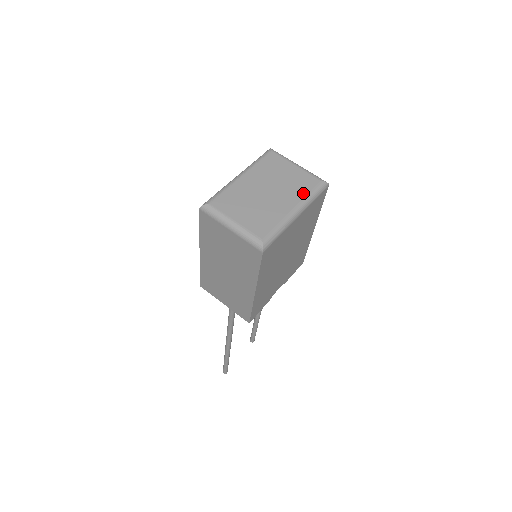
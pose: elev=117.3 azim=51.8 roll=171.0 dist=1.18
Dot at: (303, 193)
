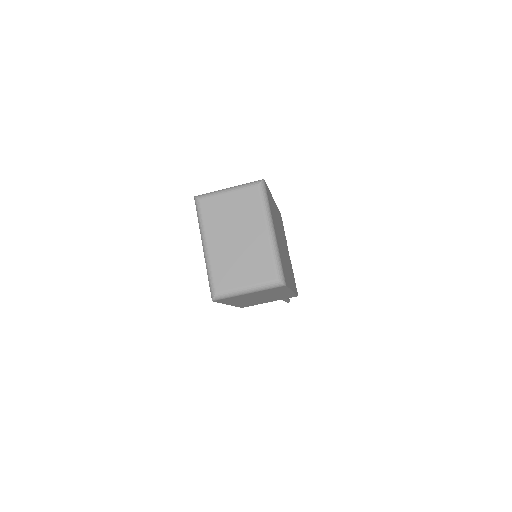
Dot at: (259, 211)
